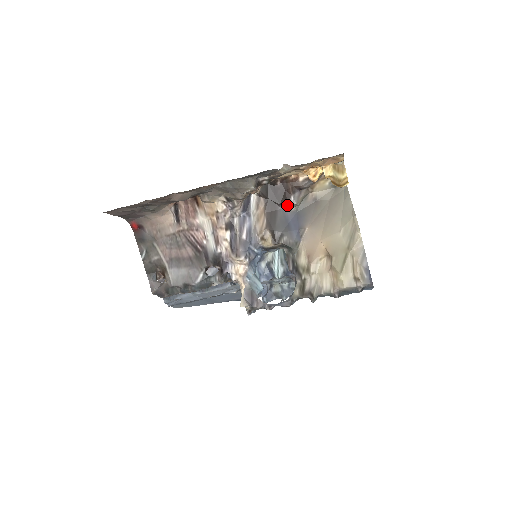
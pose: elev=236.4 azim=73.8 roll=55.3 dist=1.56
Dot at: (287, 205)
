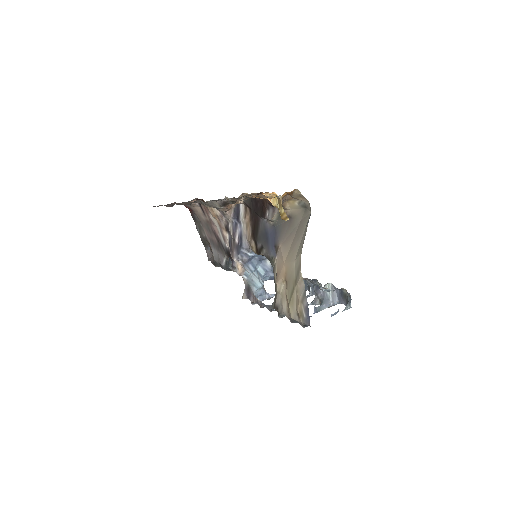
Dot at: (266, 219)
